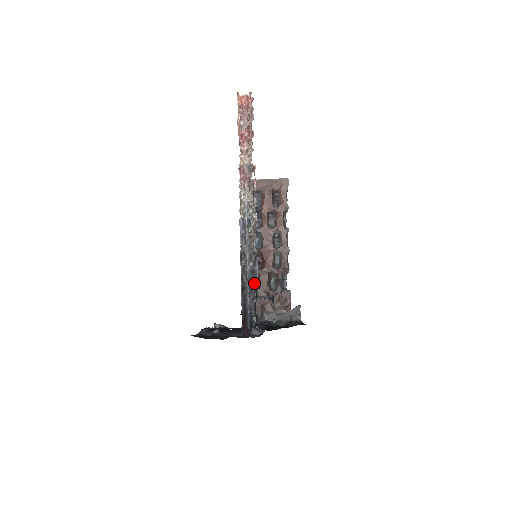
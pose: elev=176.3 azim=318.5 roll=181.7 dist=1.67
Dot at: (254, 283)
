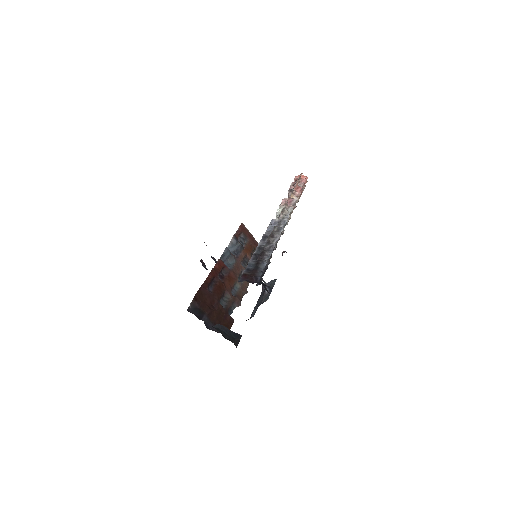
Dot at: occluded
